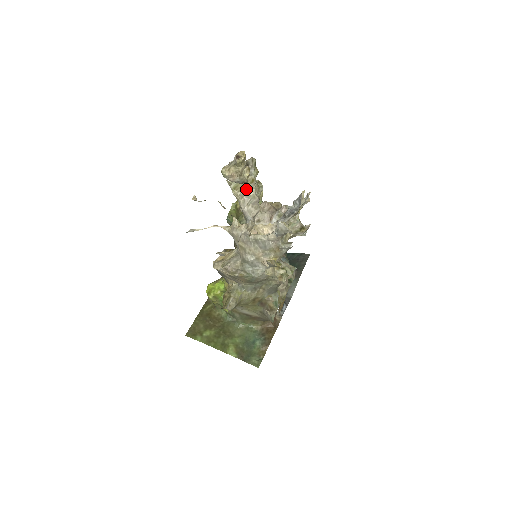
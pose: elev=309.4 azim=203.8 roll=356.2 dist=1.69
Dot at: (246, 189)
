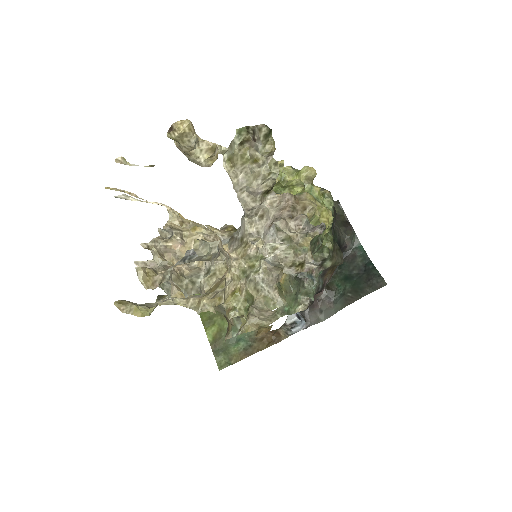
Dot at: (247, 167)
